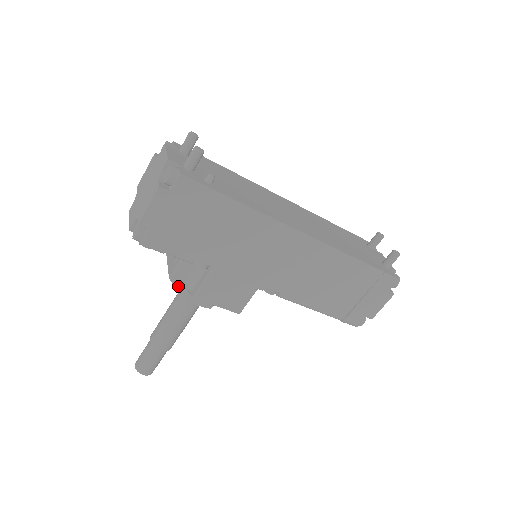
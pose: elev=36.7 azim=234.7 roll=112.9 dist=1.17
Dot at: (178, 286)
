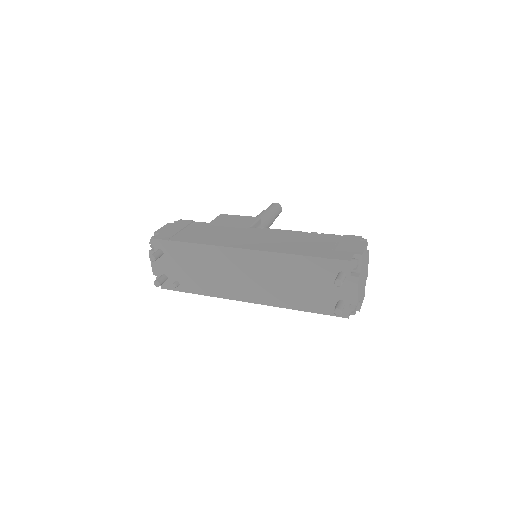
Dot at: occluded
